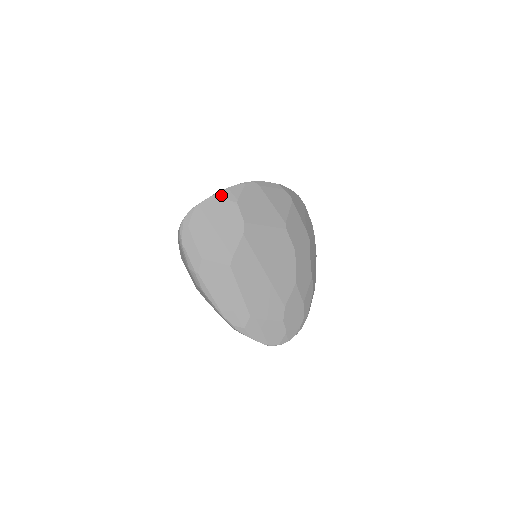
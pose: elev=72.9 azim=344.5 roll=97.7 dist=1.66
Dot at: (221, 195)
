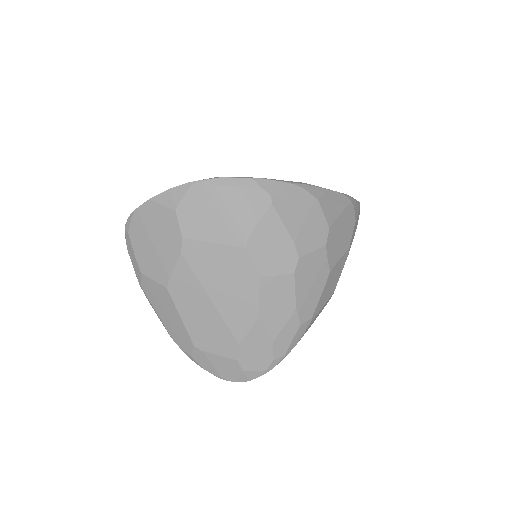
Dot at: (159, 199)
